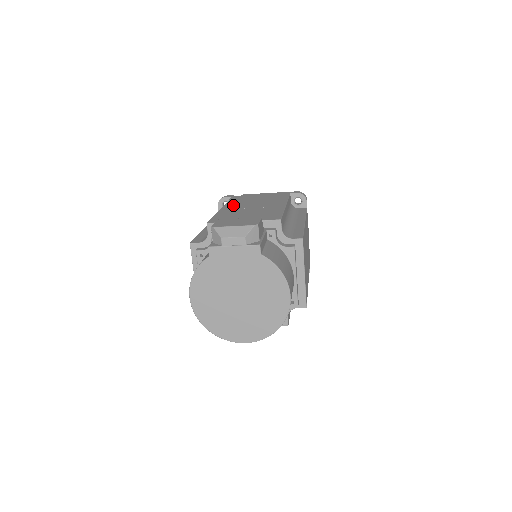
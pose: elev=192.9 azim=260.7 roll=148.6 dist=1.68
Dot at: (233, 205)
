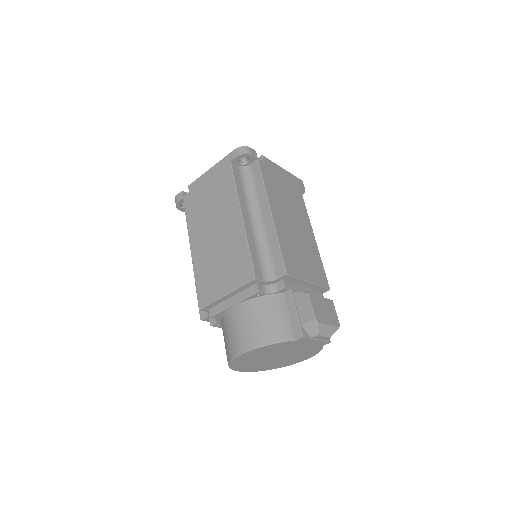
Dot at: (277, 206)
